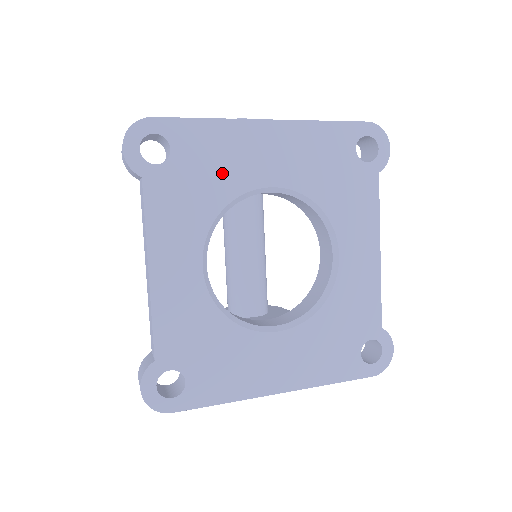
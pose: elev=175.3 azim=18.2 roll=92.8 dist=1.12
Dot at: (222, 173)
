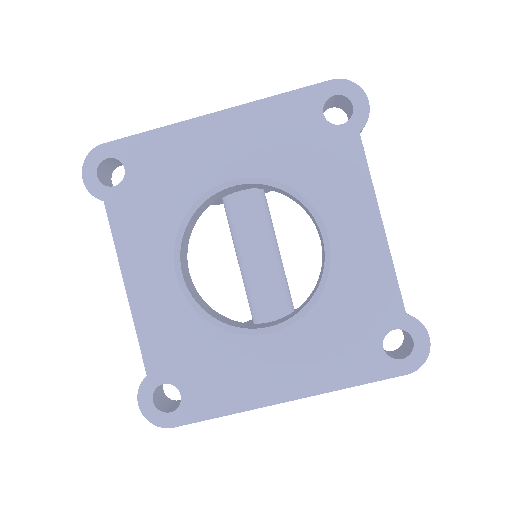
Dot at: (178, 178)
